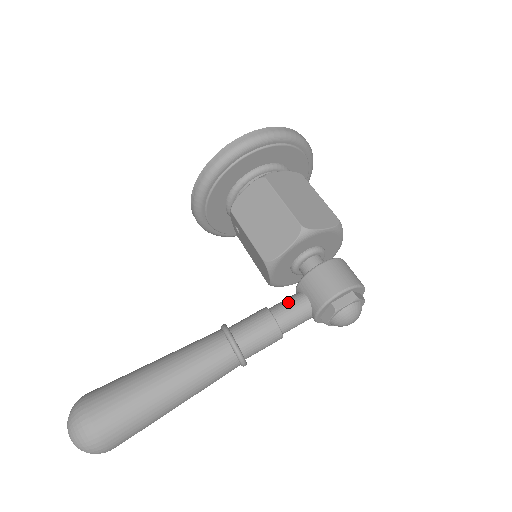
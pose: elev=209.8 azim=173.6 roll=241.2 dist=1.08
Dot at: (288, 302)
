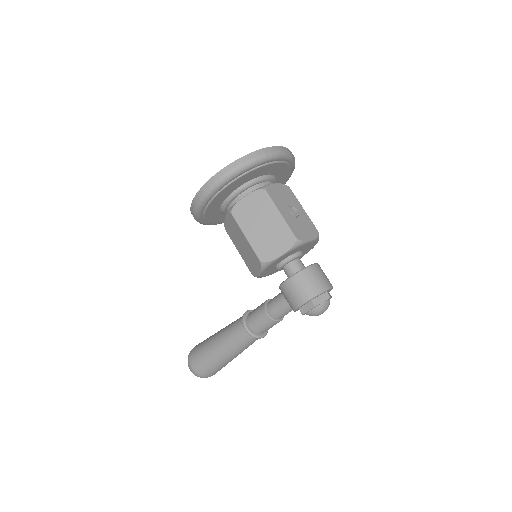
Dot at: (276, 302)
